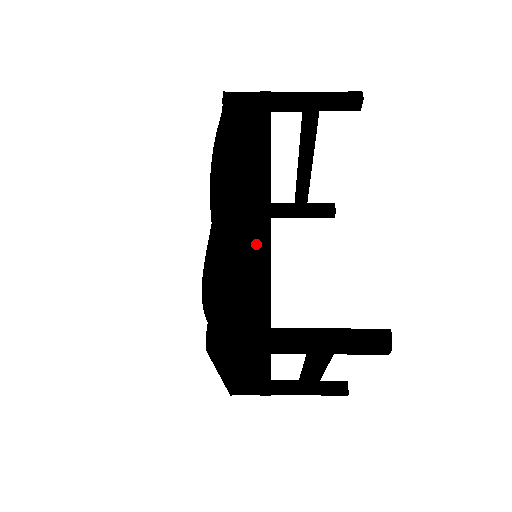
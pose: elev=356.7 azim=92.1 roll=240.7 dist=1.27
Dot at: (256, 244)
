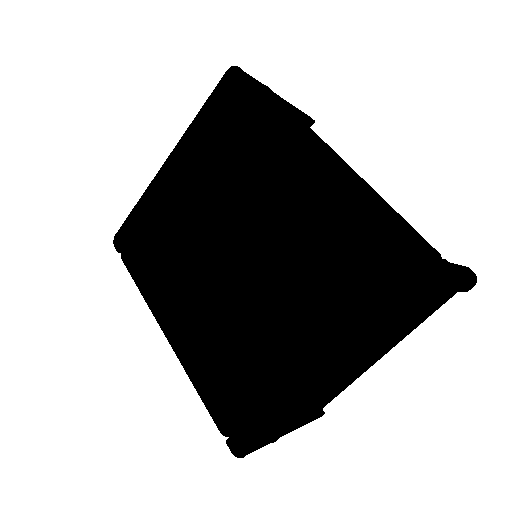
Dot at: (377, 196)
